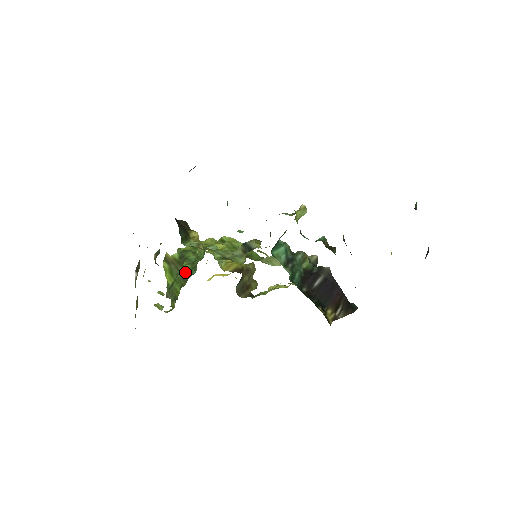
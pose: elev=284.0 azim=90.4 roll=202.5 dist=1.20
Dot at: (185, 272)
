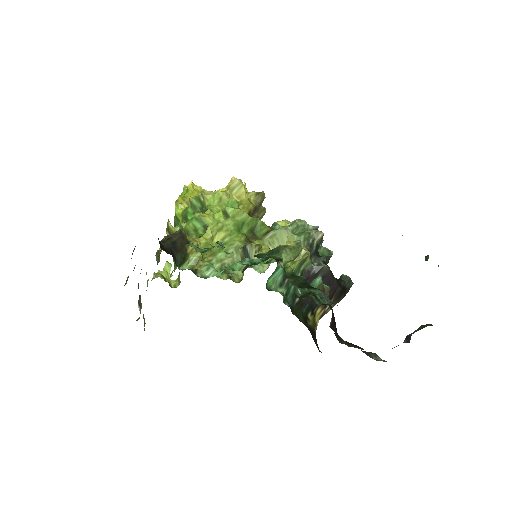
Dot at: occluded
